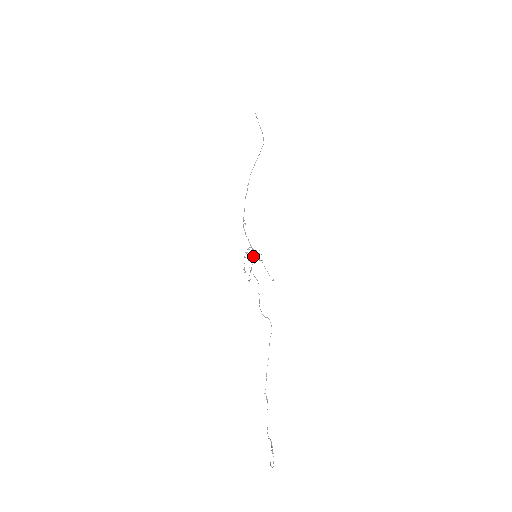
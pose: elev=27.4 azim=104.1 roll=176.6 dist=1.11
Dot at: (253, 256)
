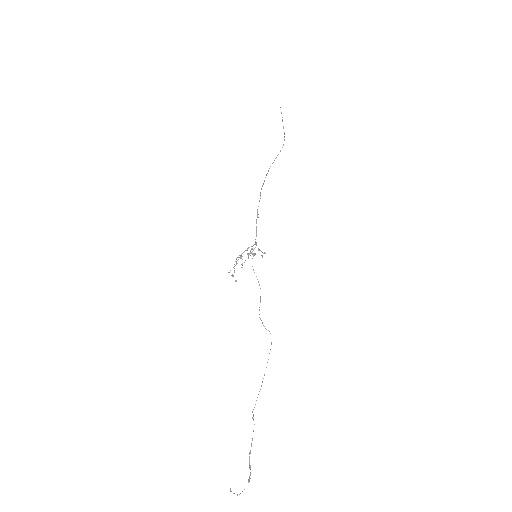
Dot at: occluded
